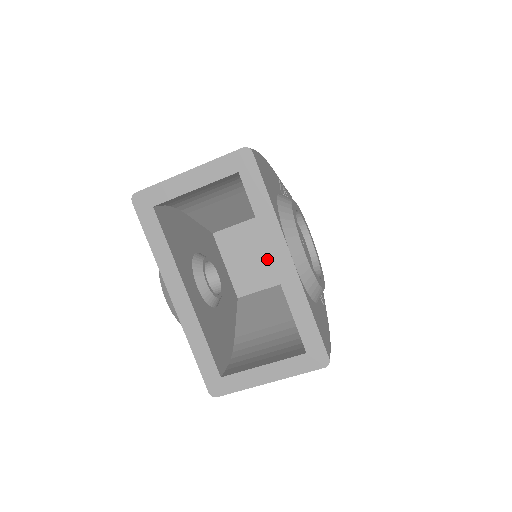
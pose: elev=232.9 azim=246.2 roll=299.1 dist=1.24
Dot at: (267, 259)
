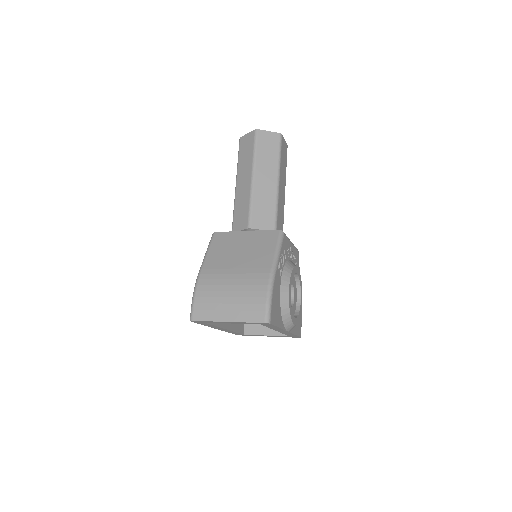
Dot at: occluded
